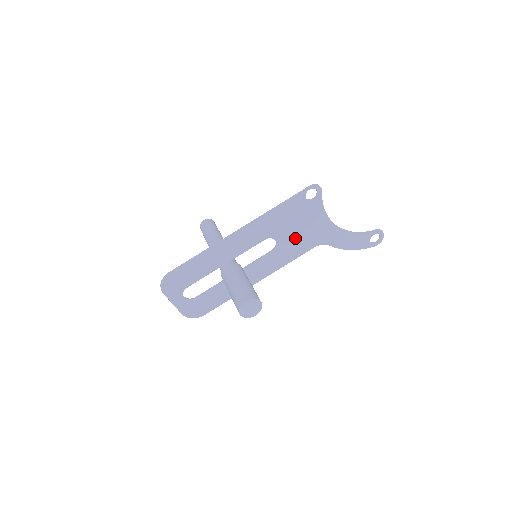
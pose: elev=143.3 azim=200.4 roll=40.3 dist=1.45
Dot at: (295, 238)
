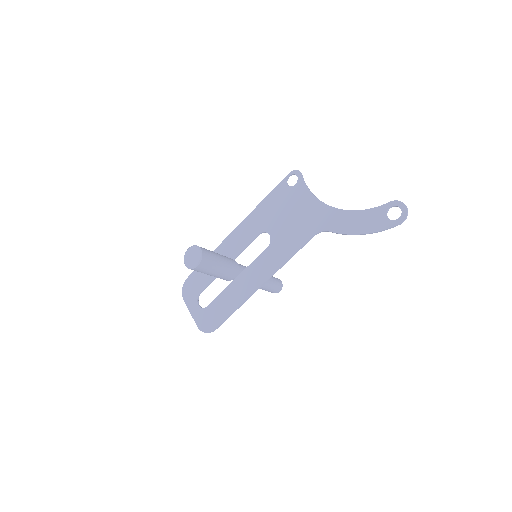
Dot at: (288, 229)
